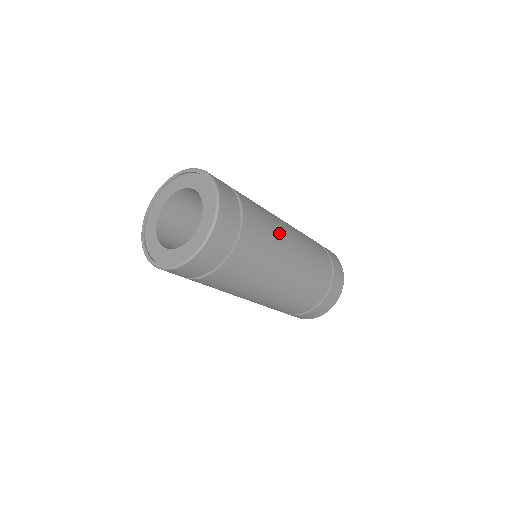
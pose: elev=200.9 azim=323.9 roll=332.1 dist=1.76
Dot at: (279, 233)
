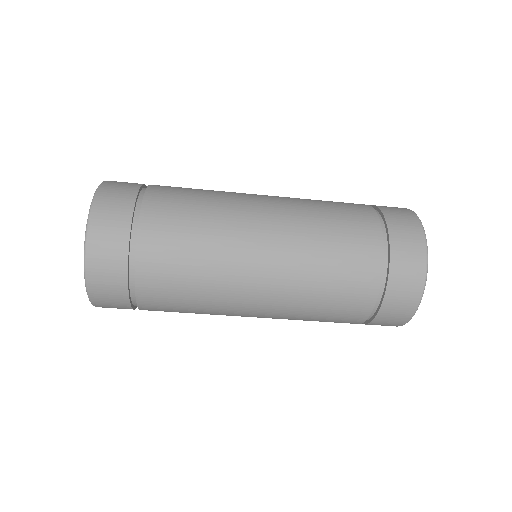
Dot at: (223, 266)
